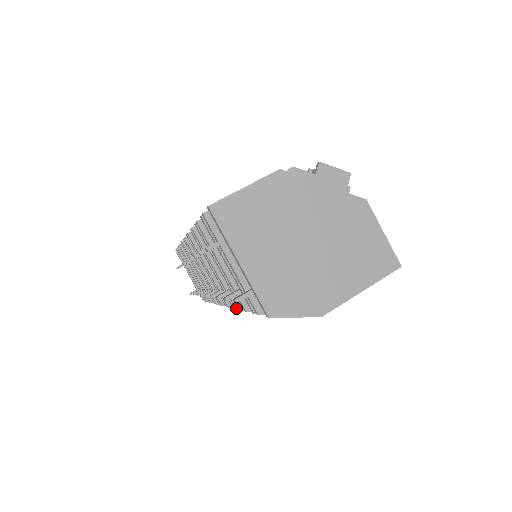
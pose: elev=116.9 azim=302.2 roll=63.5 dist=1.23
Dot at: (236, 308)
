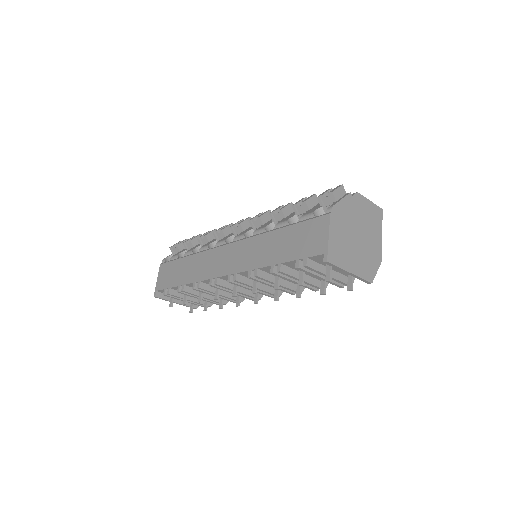
Dot at: (301, 293)
